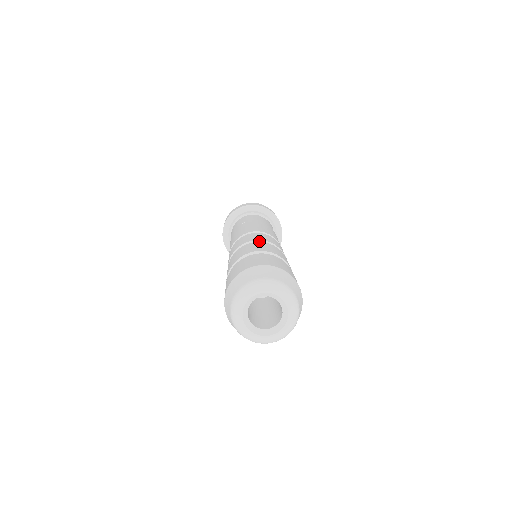
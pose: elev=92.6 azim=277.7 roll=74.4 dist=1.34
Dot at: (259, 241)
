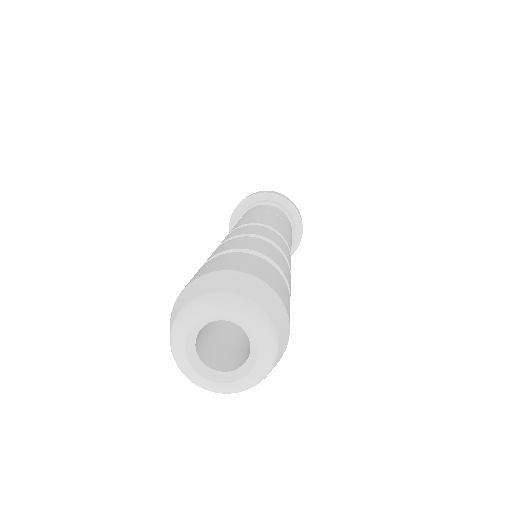
Dot at: (277, 247)
